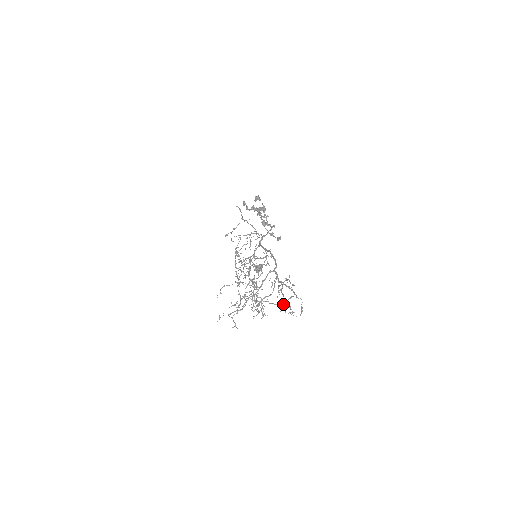
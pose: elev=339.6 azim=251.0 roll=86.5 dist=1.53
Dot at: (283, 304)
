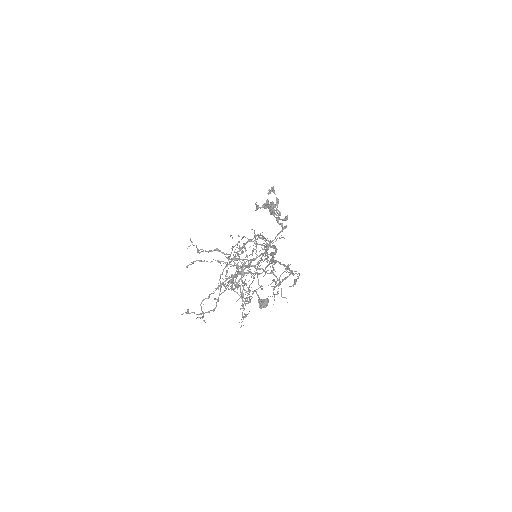
Dot at: (273, 289)
